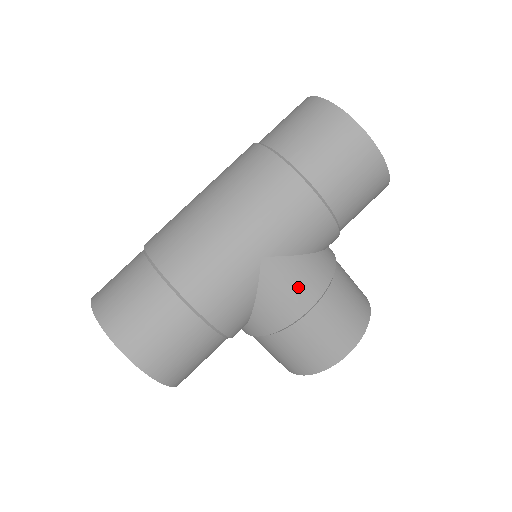
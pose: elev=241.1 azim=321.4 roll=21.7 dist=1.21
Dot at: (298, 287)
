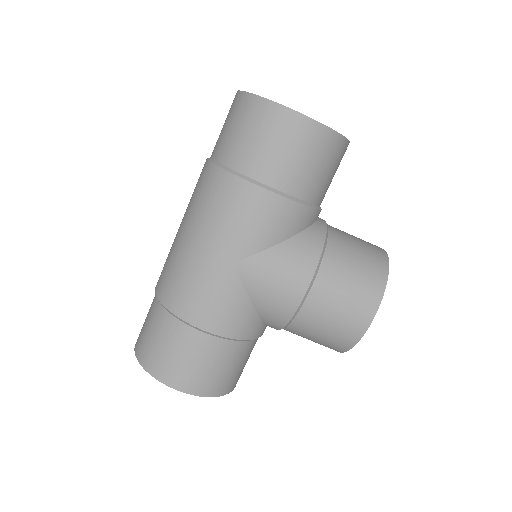
Dot at: (284, 276)
